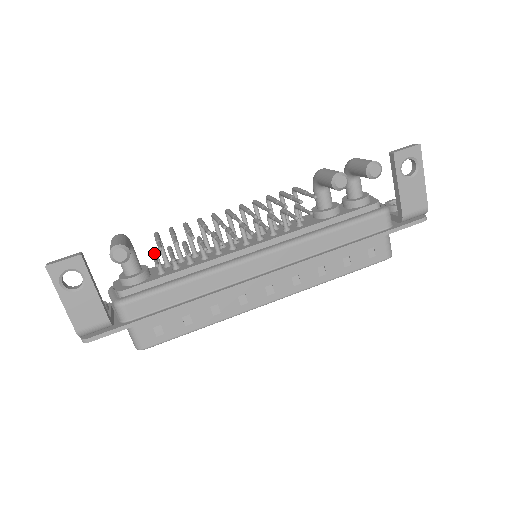
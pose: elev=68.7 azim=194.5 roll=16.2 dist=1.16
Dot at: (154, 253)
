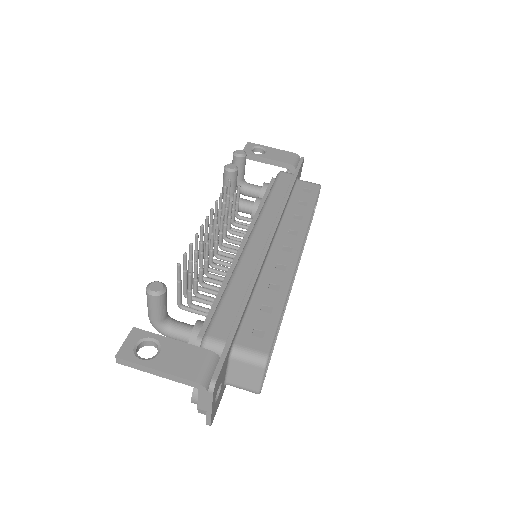
Dot at: (187, 296)
